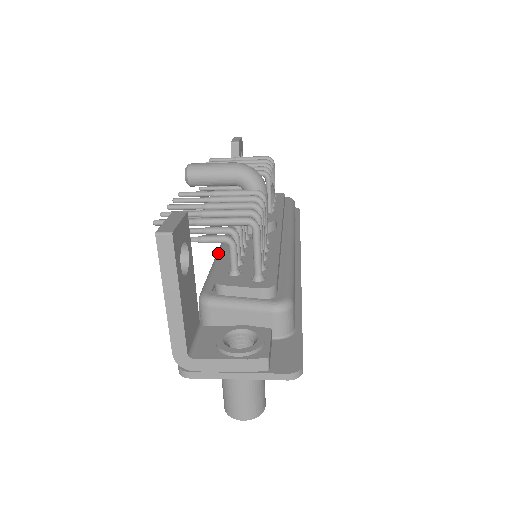
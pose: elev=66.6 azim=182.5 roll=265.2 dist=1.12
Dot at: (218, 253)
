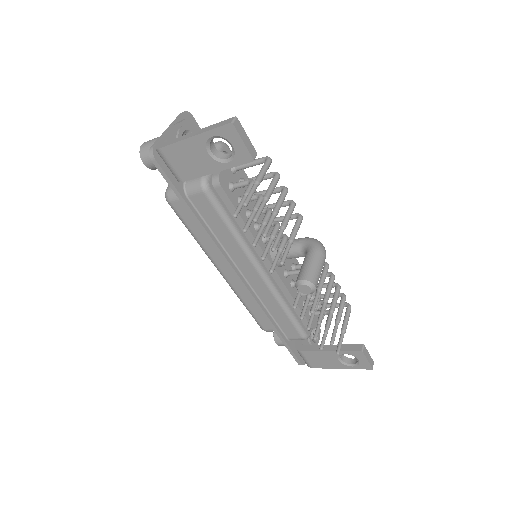
Dot at: (281, 298)
